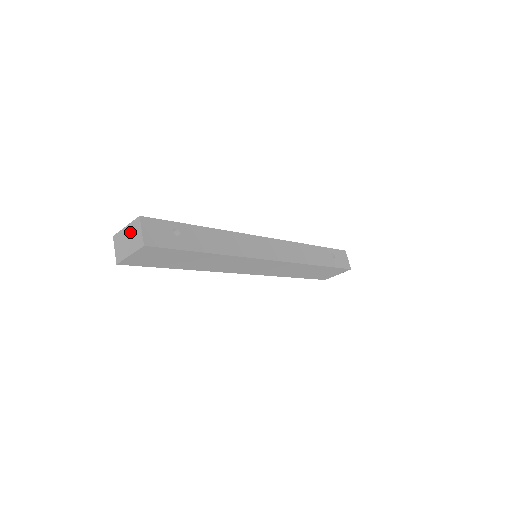
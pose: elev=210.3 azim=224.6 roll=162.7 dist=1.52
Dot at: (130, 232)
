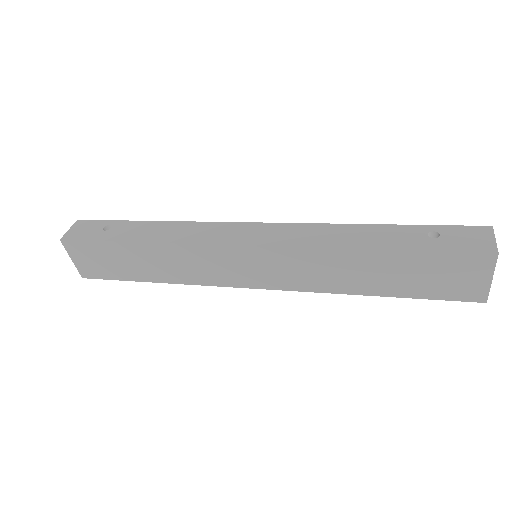
Dot at: occluded
